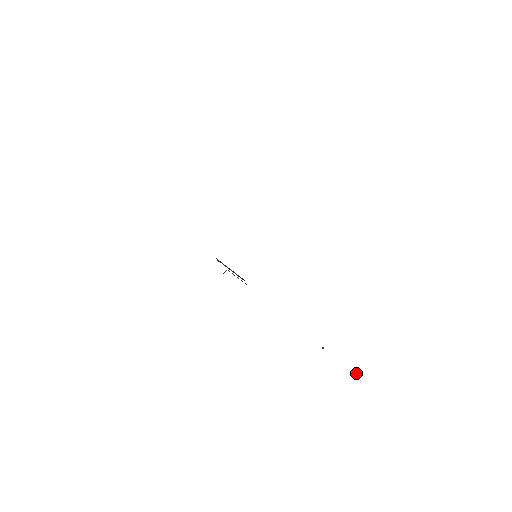
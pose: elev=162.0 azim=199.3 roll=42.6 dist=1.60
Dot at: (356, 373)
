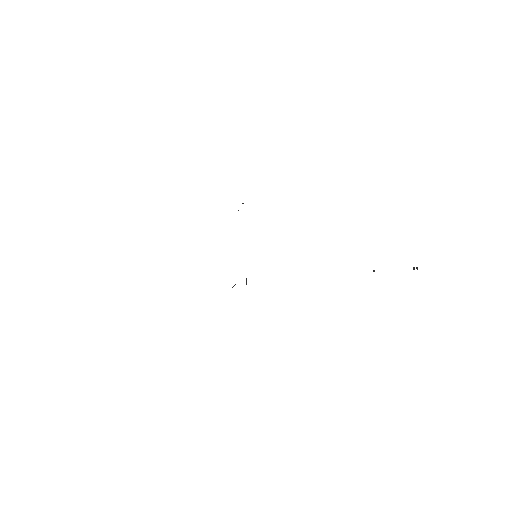
Dot at: (417, 268)
